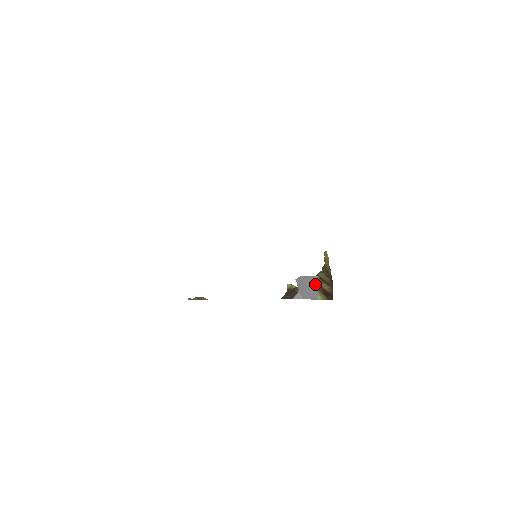
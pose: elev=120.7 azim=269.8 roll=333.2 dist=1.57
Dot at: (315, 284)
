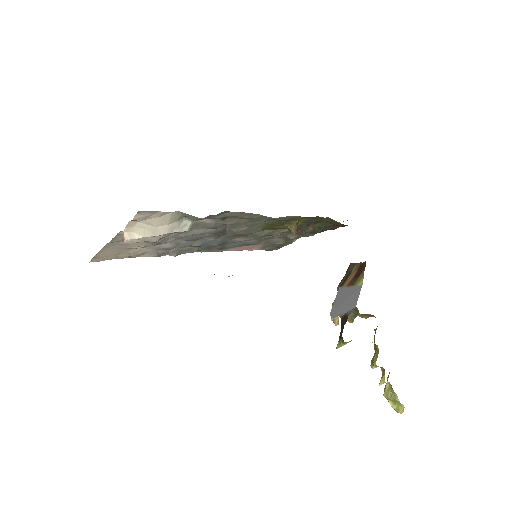
Dot at: (345, 291)
